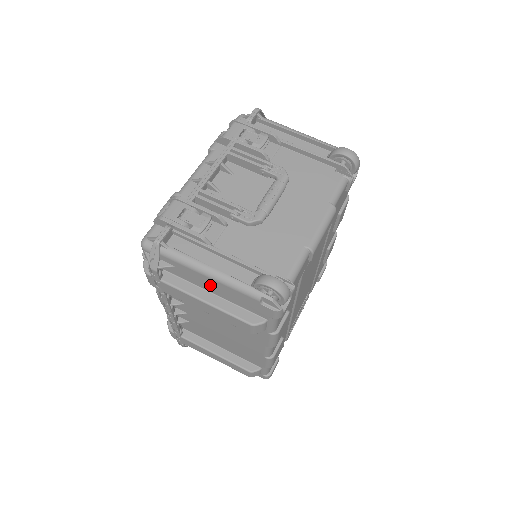
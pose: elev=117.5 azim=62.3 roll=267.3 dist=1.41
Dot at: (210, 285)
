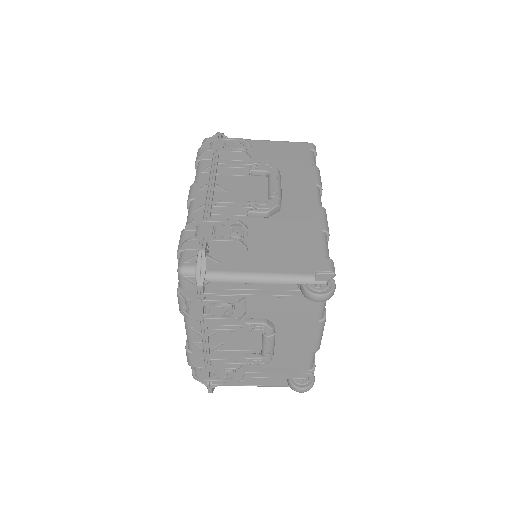
Dot at: occluded
